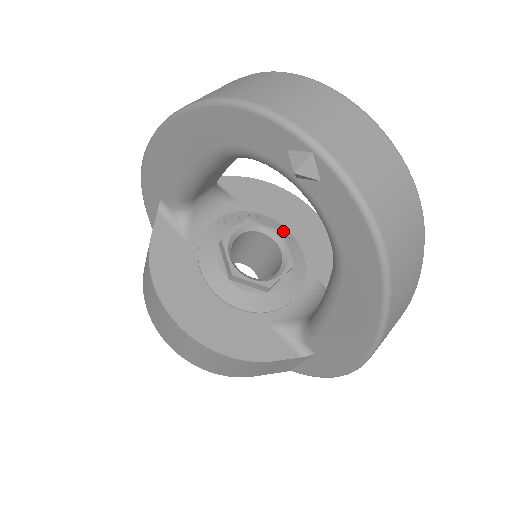
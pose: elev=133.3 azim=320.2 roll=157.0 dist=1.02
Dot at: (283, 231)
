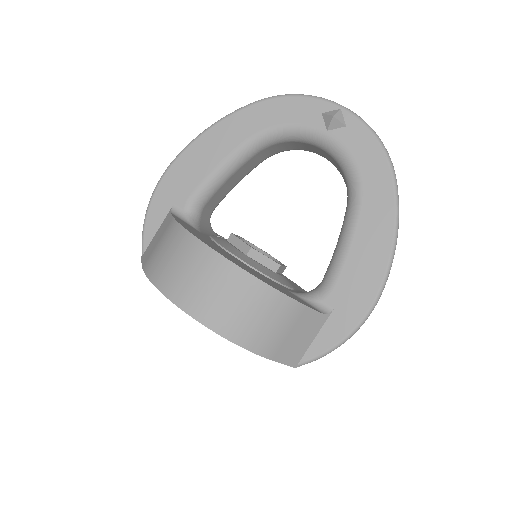
Dot at: occluded
